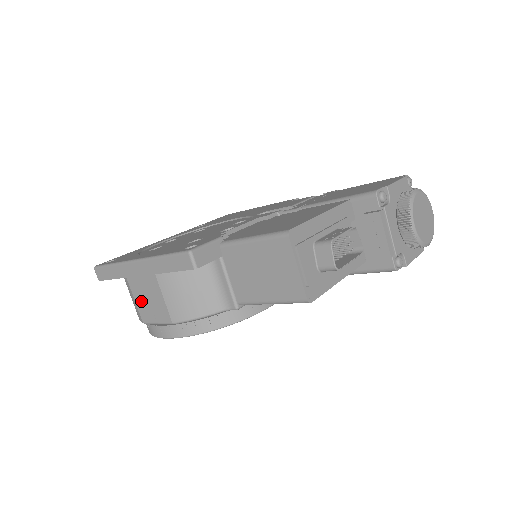
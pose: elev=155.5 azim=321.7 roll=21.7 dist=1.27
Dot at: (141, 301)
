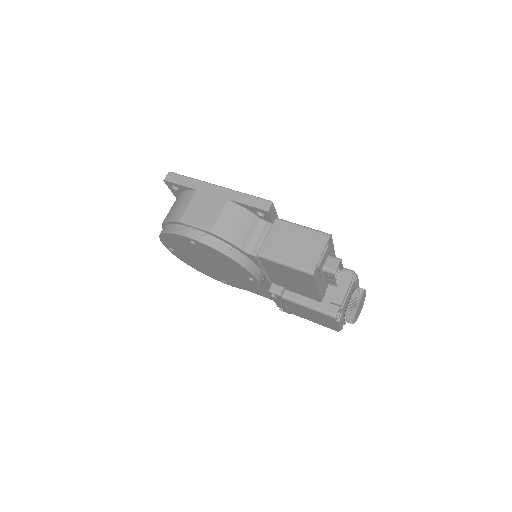
Dot at: (195, 208)
